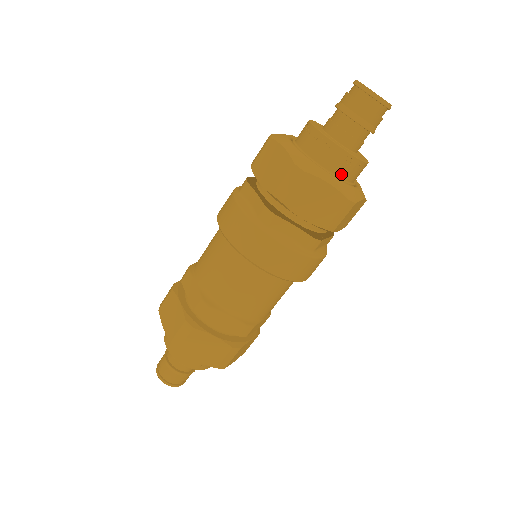
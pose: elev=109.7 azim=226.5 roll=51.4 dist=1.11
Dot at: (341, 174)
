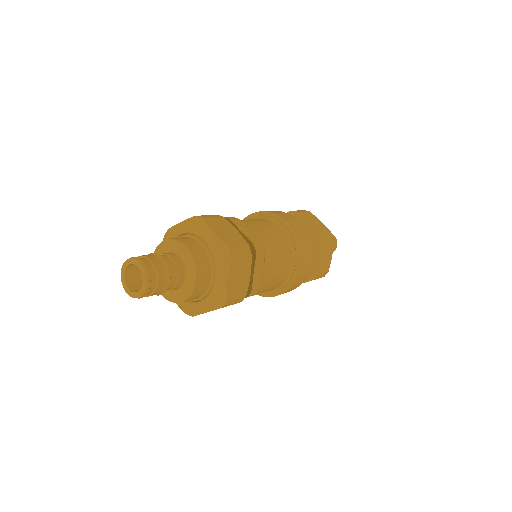
Dot at: occluded
